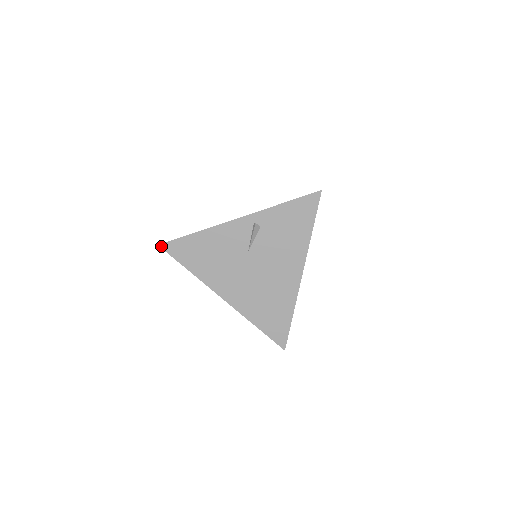
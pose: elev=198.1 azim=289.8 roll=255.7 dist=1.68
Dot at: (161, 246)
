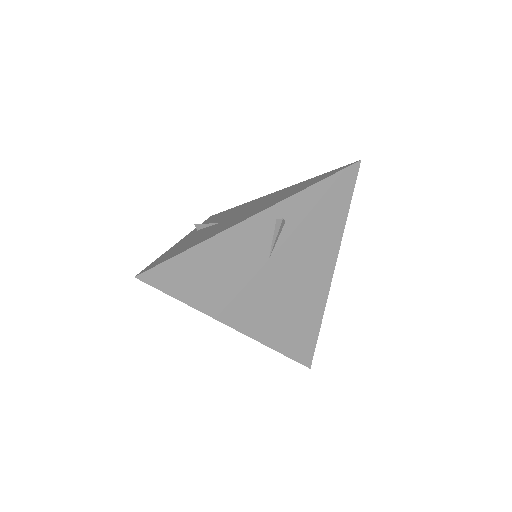
Dot at: (140, 277)
